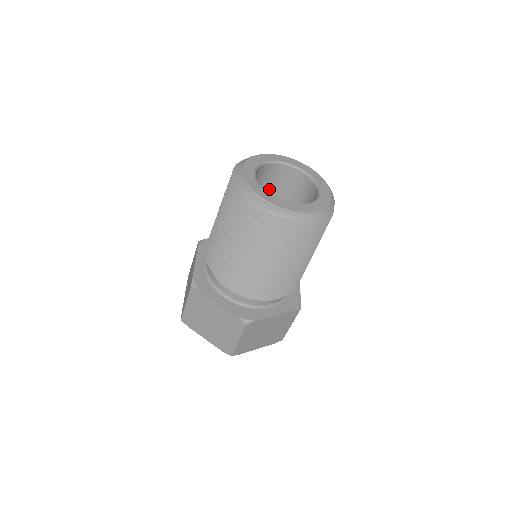
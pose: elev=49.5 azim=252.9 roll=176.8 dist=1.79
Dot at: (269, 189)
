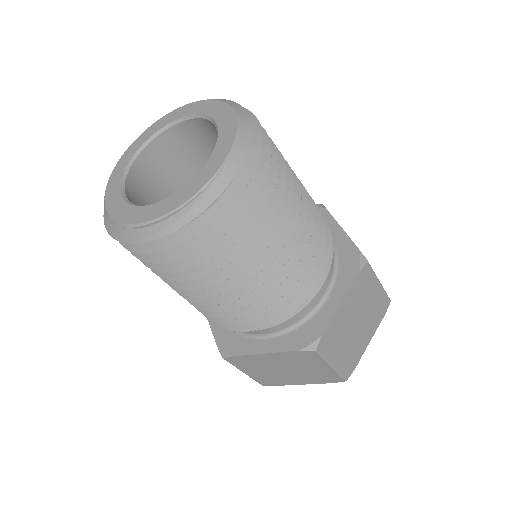
Dot at: (181, 178)
